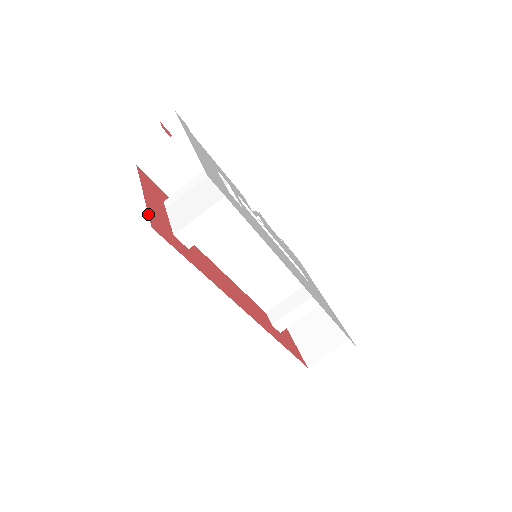
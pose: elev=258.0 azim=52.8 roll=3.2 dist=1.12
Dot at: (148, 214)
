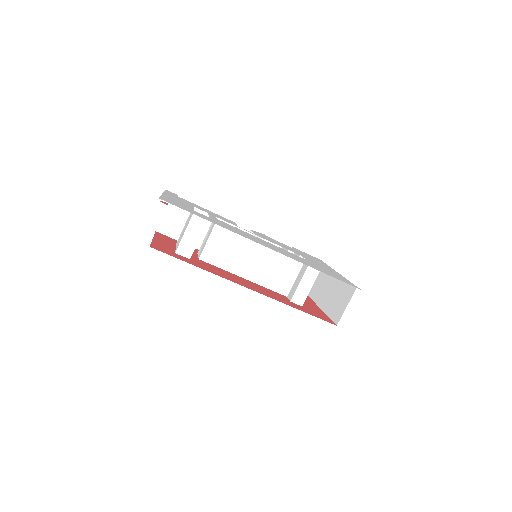
Dot at: (151, 243)
